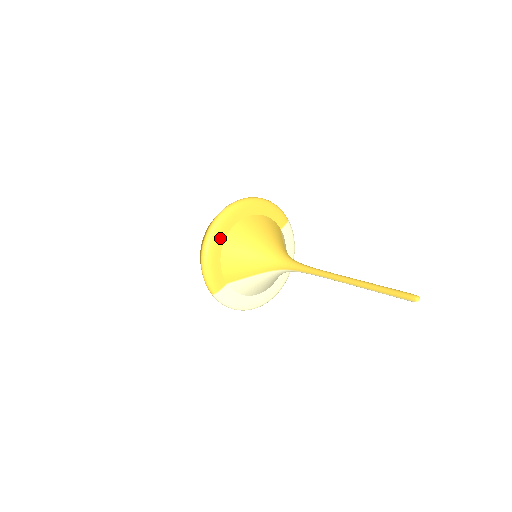
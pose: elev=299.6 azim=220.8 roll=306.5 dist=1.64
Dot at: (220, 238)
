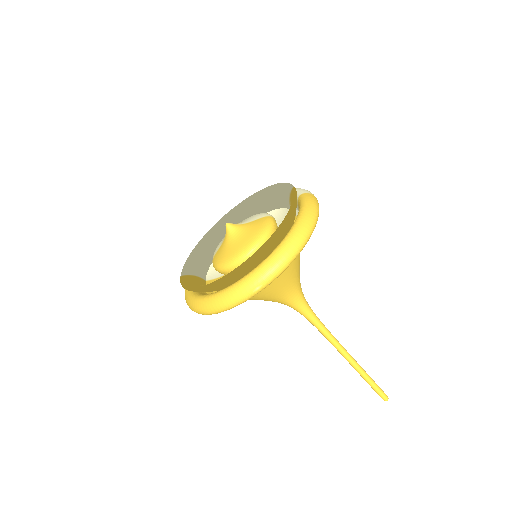
Dot at: occluded
